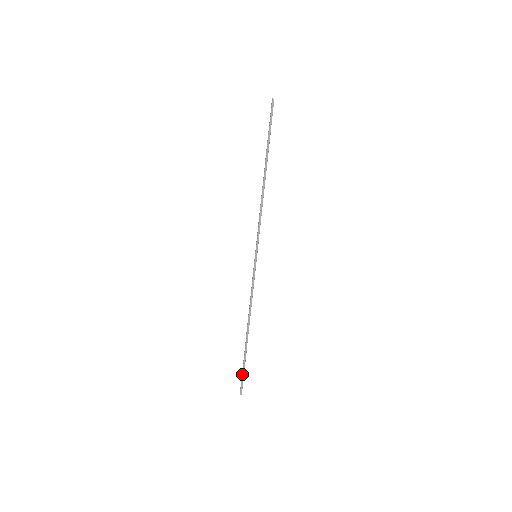
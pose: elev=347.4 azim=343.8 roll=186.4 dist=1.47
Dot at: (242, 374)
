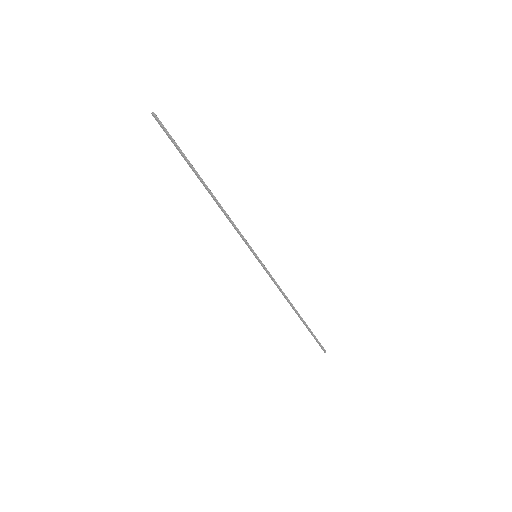
Dot at: (315, 339)
